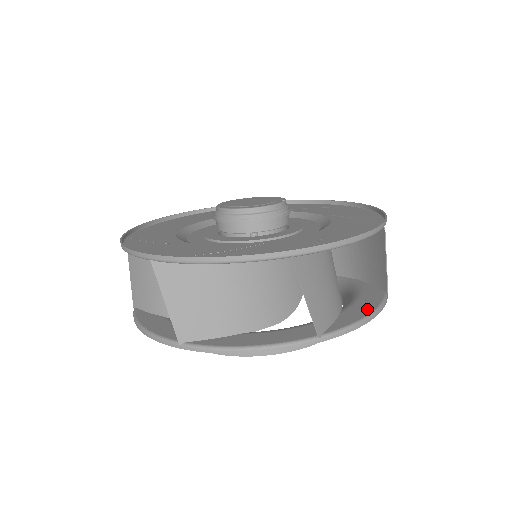
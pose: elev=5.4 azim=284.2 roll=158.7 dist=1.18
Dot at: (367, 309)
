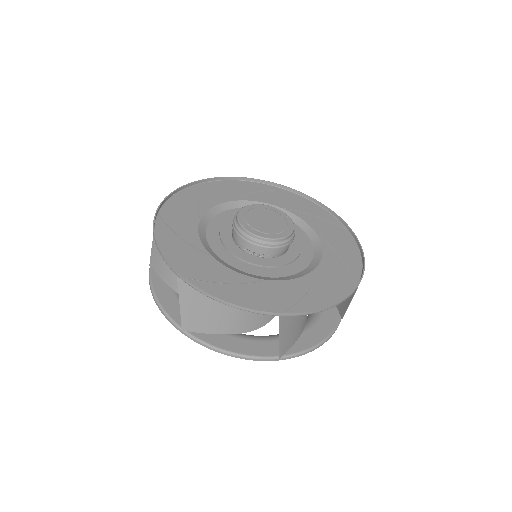
Dot at: occluded
